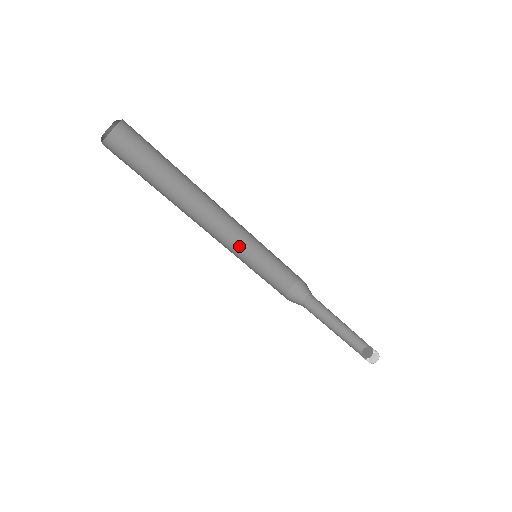
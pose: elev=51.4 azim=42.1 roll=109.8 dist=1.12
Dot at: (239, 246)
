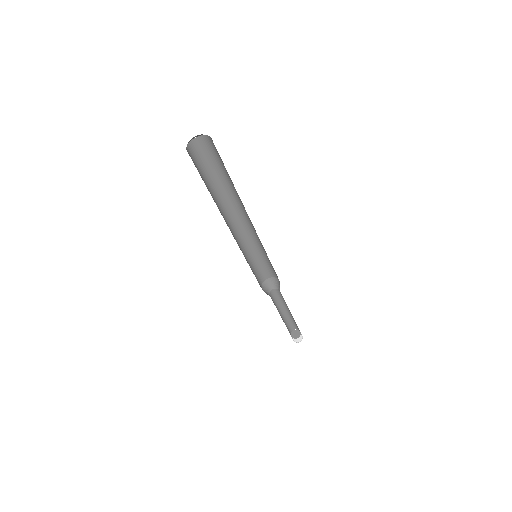
Dot at: (242, 251)
